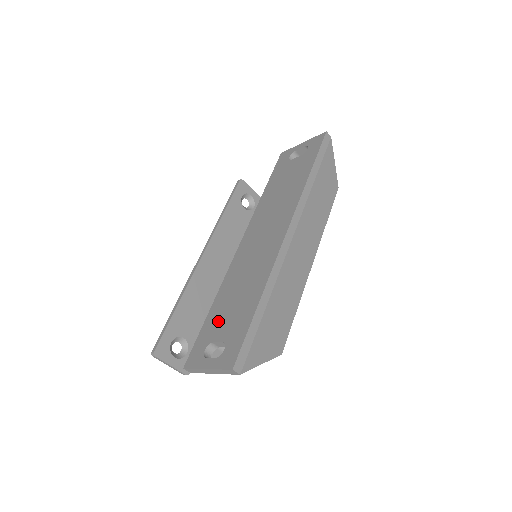
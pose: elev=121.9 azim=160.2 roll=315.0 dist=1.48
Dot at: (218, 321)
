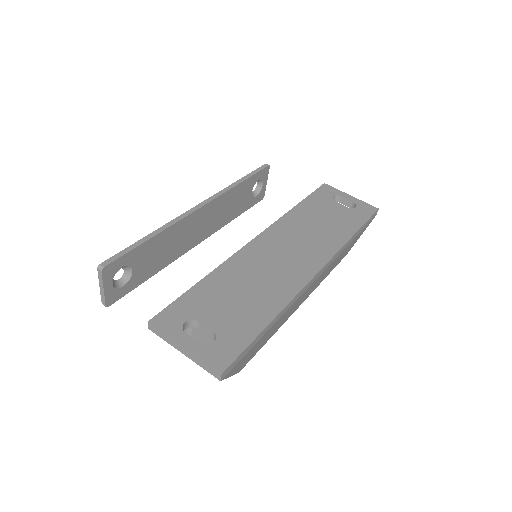
Dot at: (212, 302)
